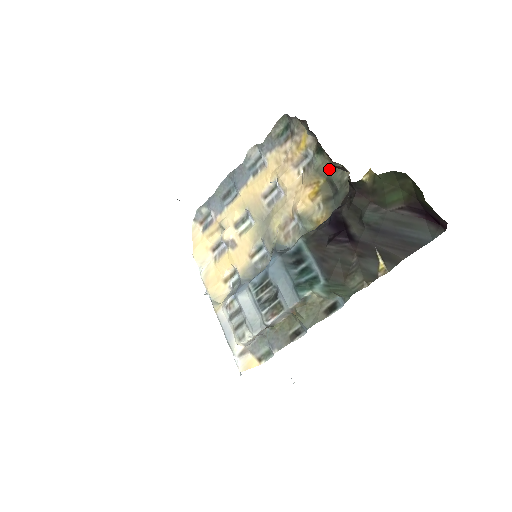
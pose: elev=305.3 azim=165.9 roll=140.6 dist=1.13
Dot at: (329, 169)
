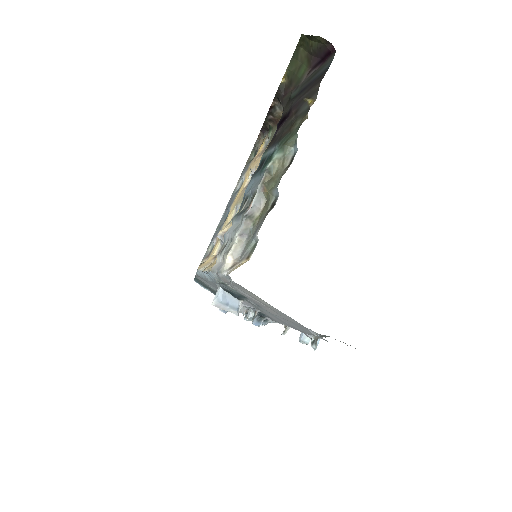
Dot at: occluded
